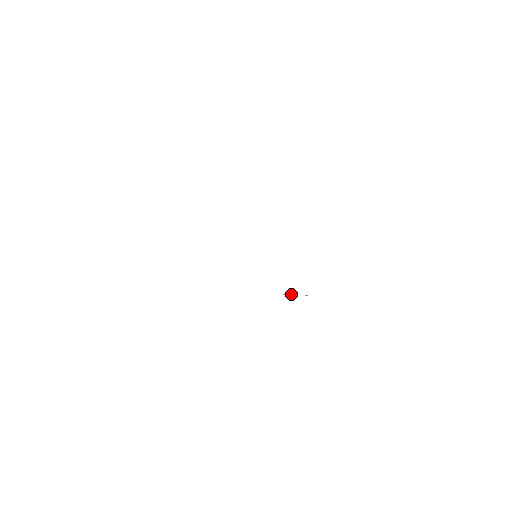
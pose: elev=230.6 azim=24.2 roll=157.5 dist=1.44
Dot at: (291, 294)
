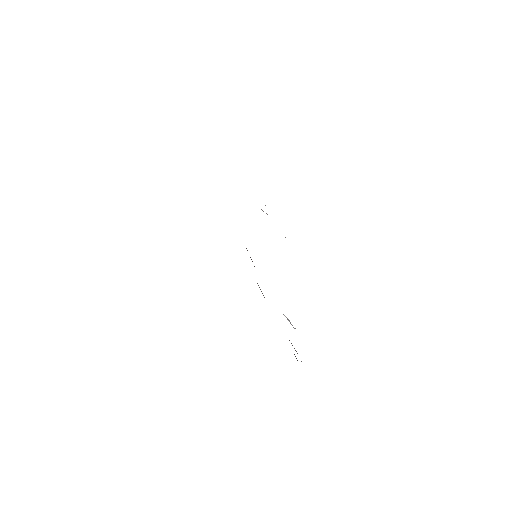
Dot at: (286, 317)
